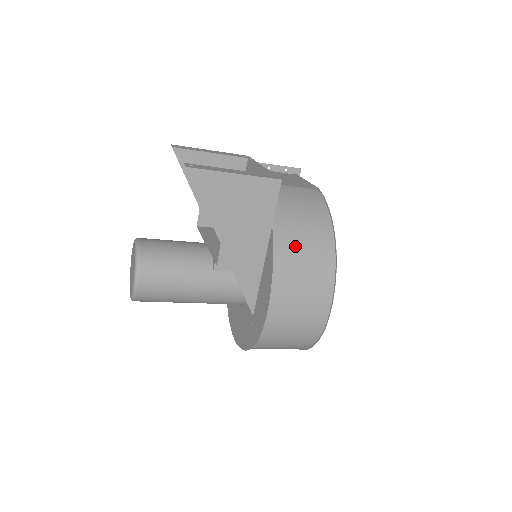
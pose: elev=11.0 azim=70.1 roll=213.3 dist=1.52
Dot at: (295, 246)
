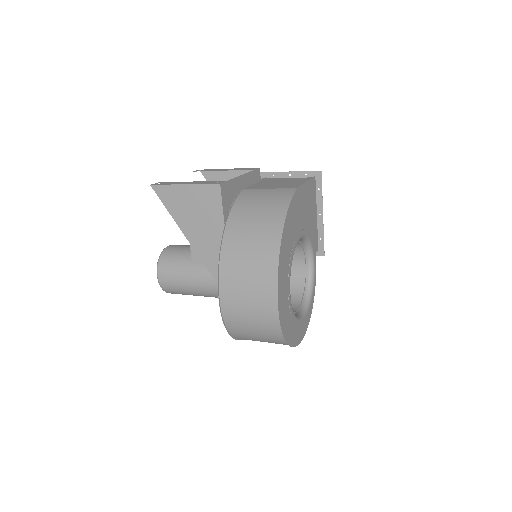
Dot at: (242, 241)
